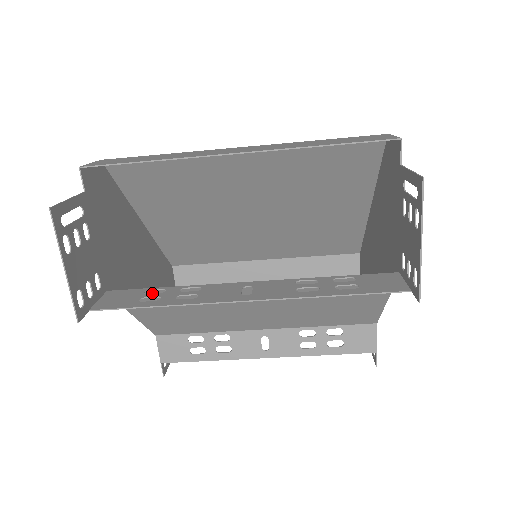
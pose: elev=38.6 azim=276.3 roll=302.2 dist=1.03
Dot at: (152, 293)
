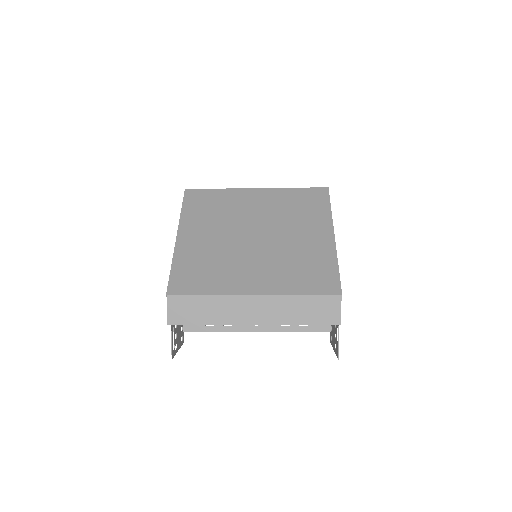
Dot at: occluded
